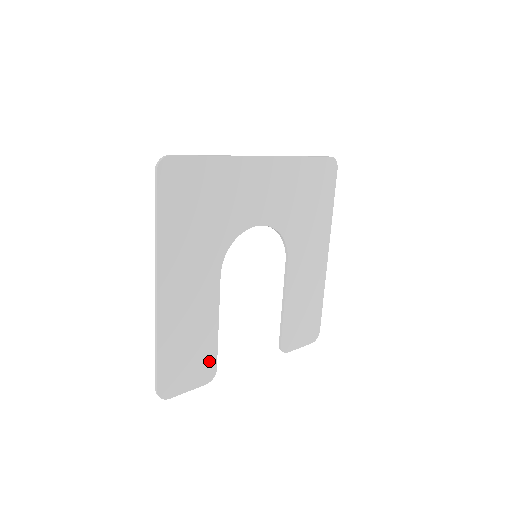
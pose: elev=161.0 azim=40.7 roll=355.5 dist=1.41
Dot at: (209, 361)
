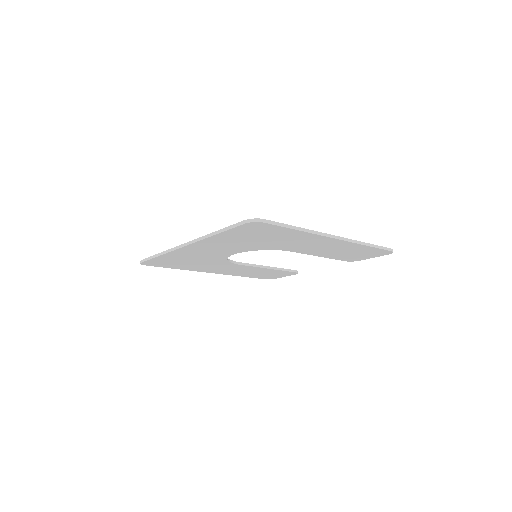
Dot at: (284, 272)
